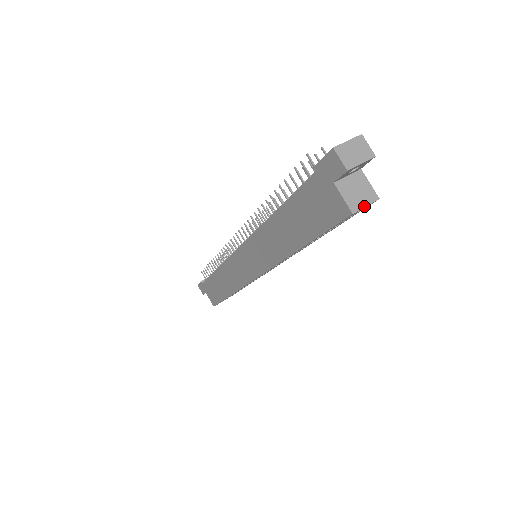
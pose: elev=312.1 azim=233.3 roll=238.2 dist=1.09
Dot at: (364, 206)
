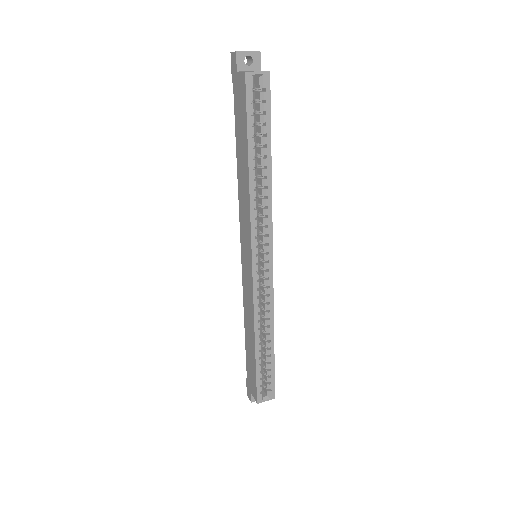
Dot at: (256, 71)
